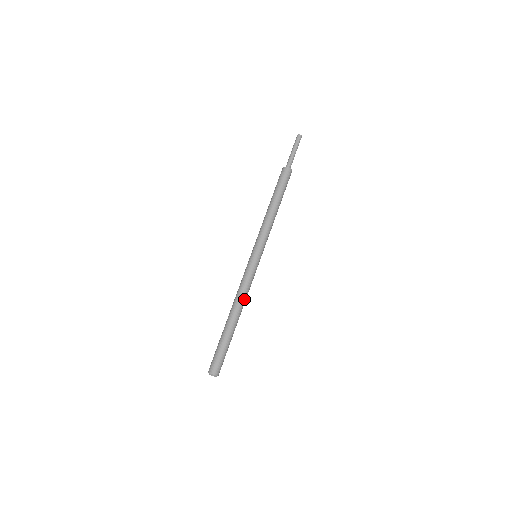
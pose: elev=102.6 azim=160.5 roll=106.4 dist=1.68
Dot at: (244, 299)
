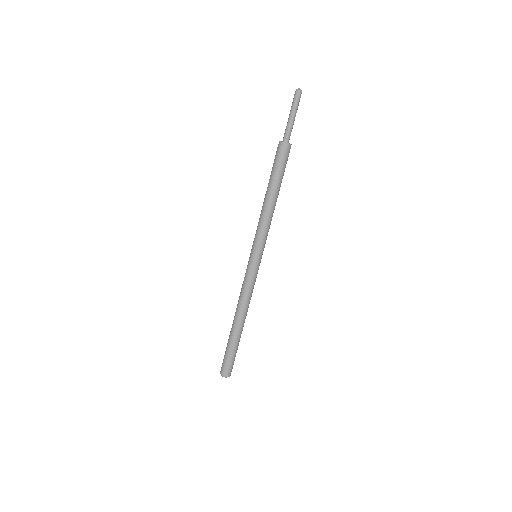
Dot at: (249, 303)
